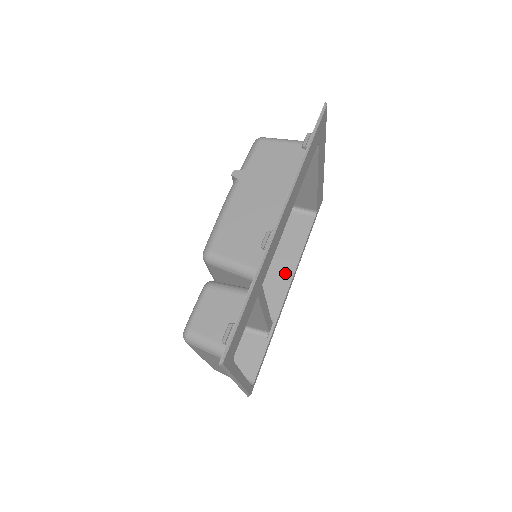
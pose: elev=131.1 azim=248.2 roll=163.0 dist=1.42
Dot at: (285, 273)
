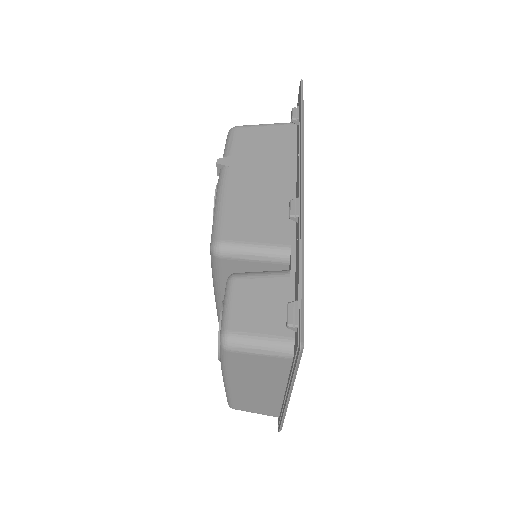
Dot at: occluded
